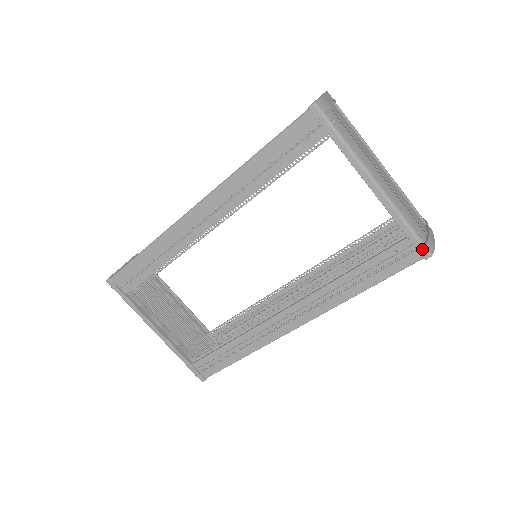
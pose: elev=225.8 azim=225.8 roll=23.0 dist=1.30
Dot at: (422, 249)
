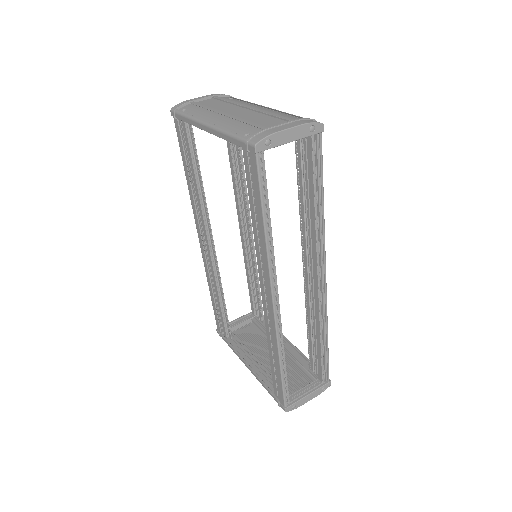
Dot at: (246, 146)
